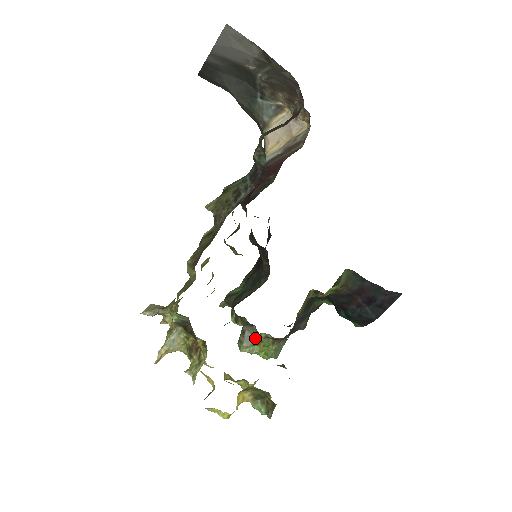
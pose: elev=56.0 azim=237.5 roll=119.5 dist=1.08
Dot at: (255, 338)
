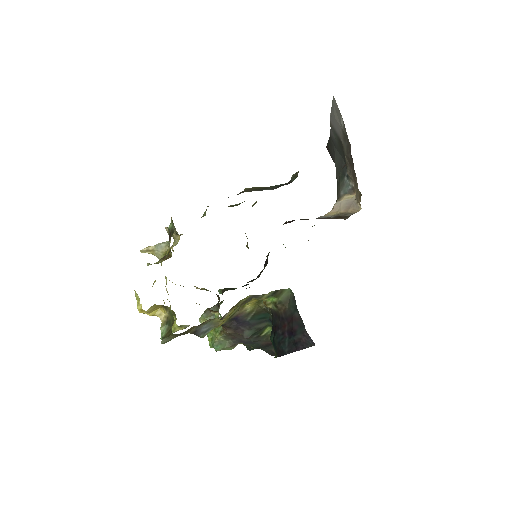
Dot at: (213, 317)
